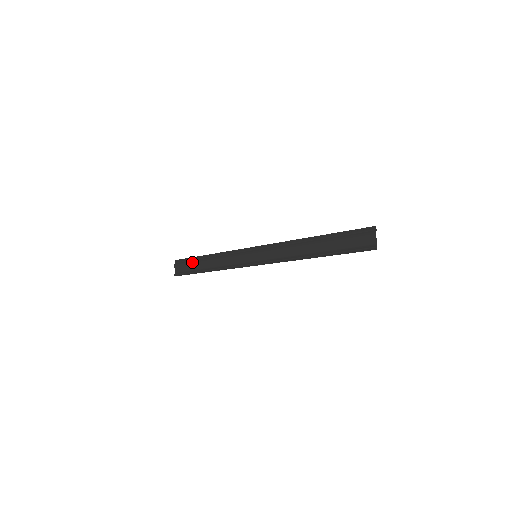
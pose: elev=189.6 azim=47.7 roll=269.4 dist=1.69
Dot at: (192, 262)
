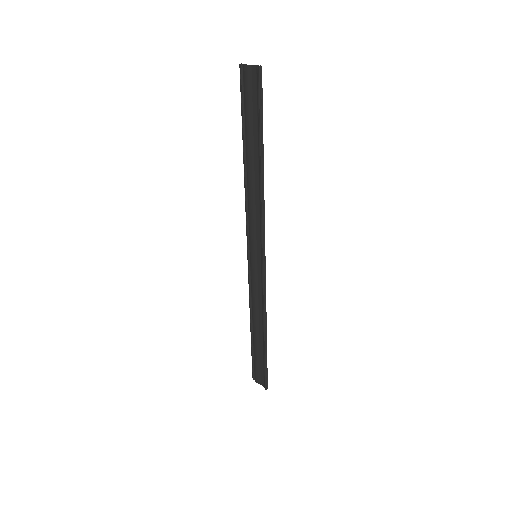
Dot at: (254, 354)
